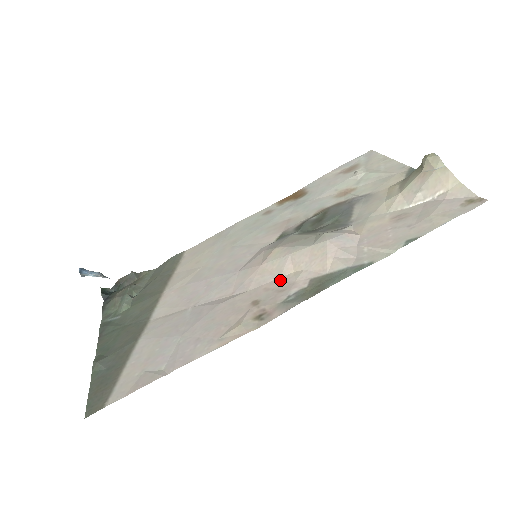
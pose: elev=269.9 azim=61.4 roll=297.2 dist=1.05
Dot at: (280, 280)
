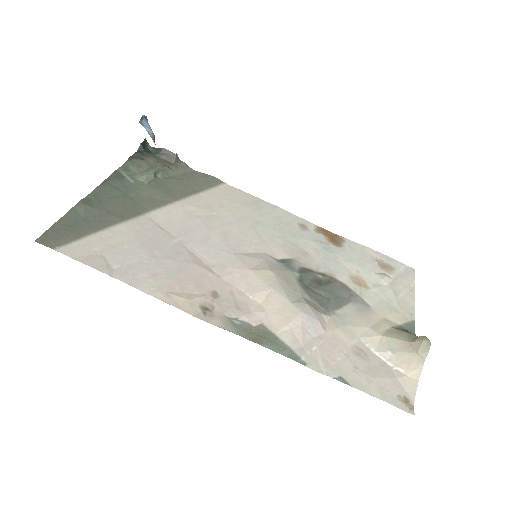
Dot at: (247, 298)
